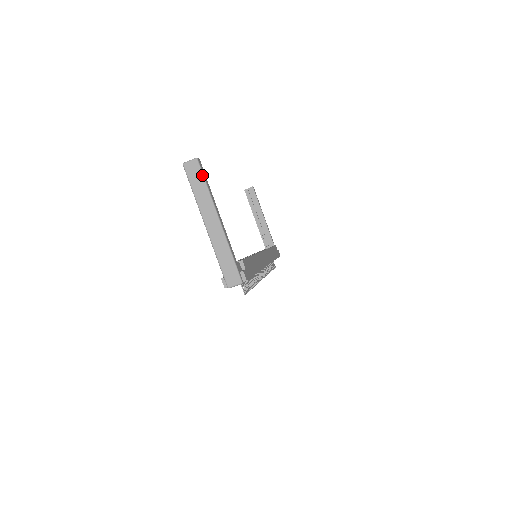
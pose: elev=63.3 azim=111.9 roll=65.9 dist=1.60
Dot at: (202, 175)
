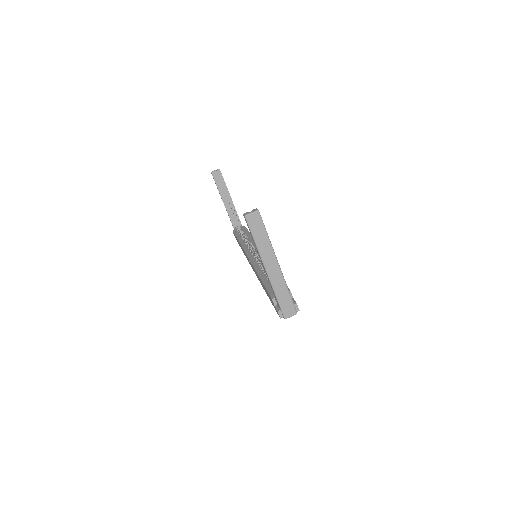
Dot at: (263, 226)
